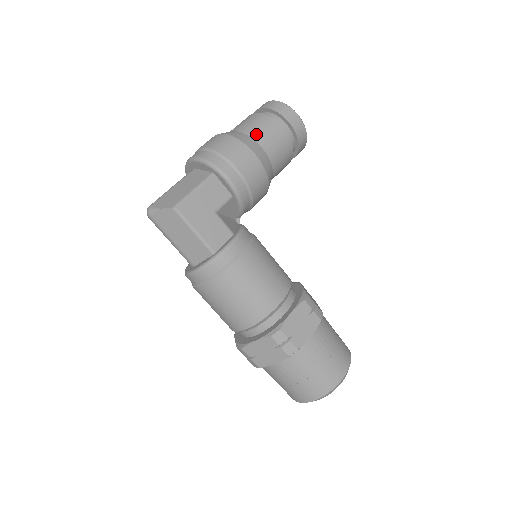
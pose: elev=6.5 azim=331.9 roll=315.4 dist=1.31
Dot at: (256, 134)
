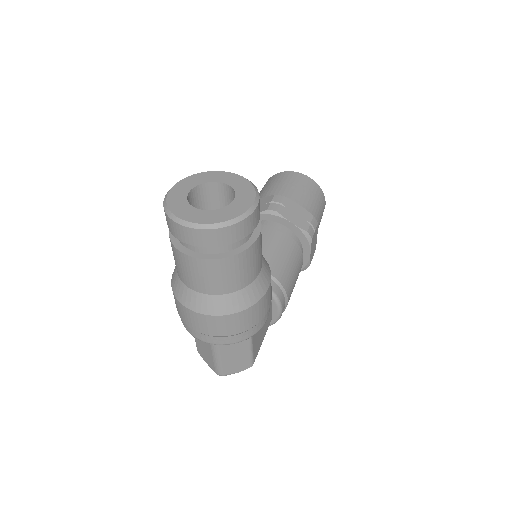
Dot at: (248, 279)
